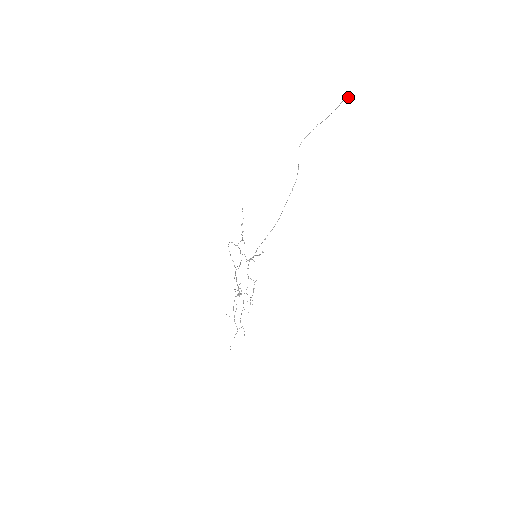
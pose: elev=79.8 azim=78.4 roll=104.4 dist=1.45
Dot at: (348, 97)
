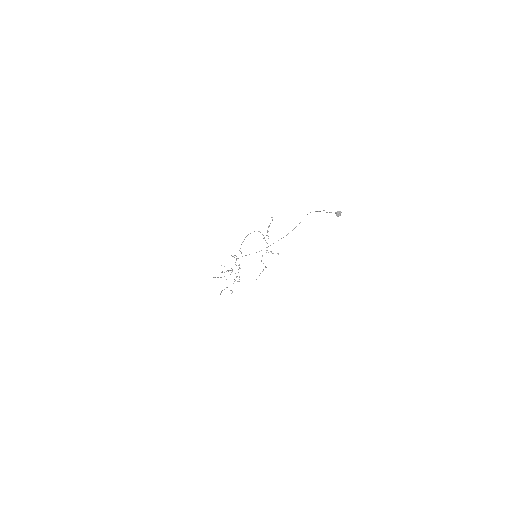
Dot at: (336, 214)
